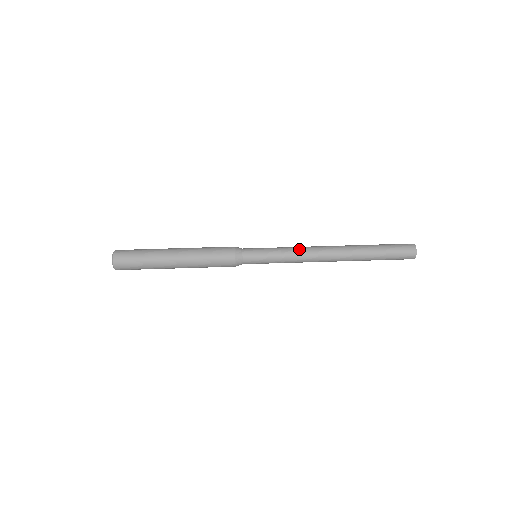
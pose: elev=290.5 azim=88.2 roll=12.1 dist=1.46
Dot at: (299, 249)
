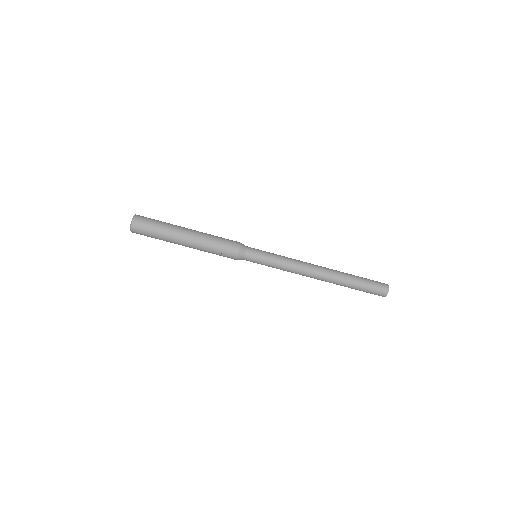
Dot at: (293, 267)
